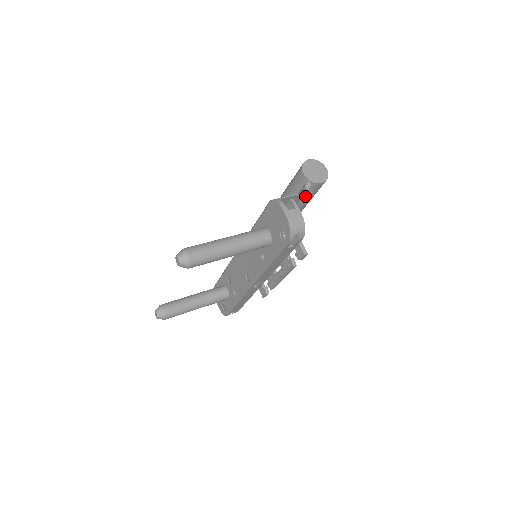
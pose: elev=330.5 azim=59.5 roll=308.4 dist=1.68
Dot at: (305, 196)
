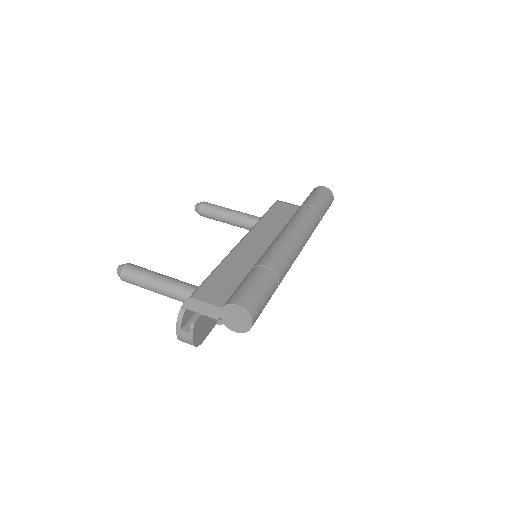
Dot at: occluded
